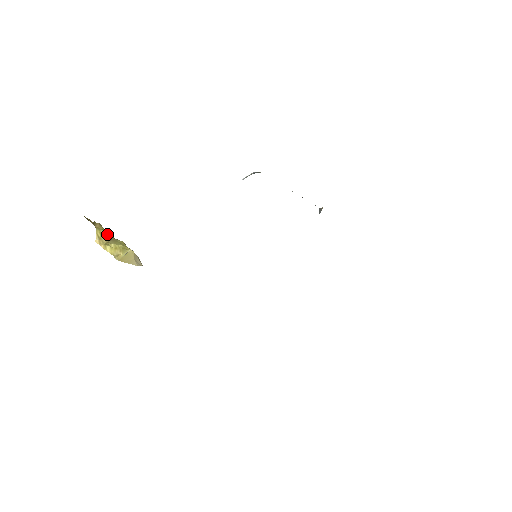
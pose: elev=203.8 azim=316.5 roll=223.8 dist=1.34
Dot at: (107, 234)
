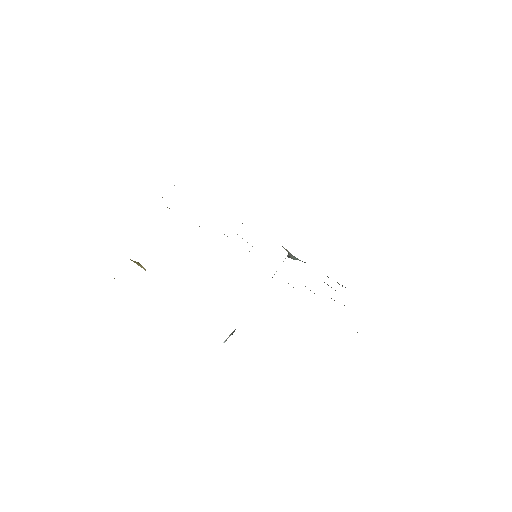
Dot at: occluded
